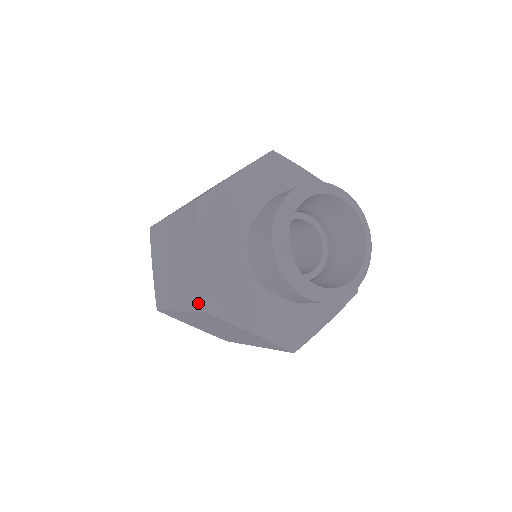
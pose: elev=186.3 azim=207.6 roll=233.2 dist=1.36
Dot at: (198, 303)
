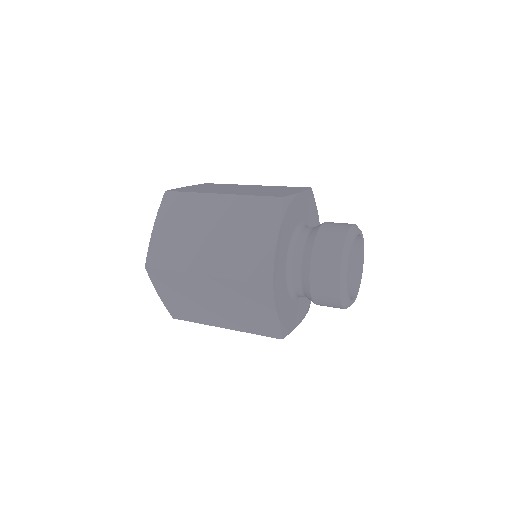
Dot at: (254, 275)
